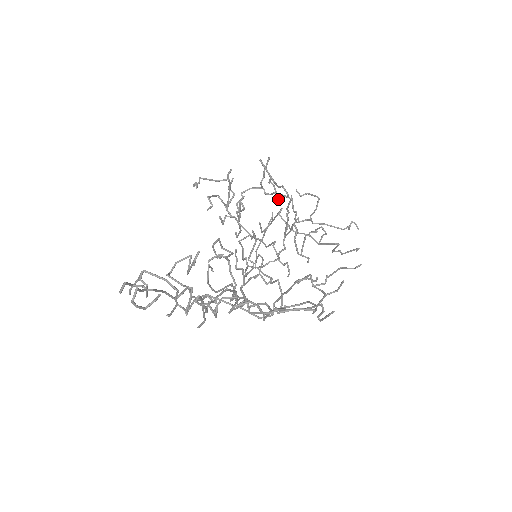
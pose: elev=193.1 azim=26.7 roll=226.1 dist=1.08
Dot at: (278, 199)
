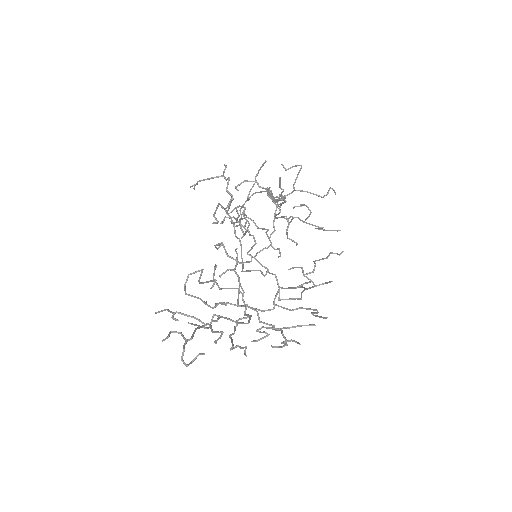
Dot at: occluded
